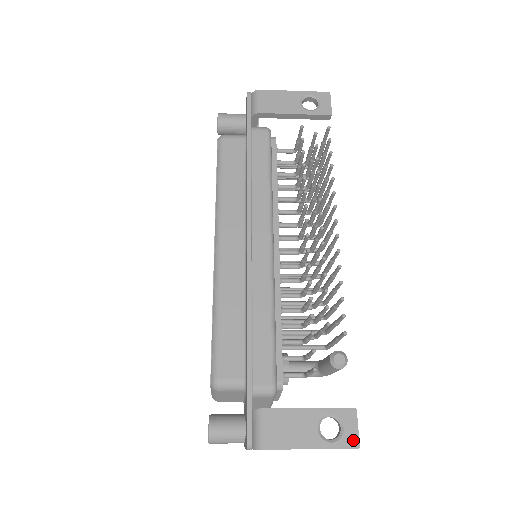
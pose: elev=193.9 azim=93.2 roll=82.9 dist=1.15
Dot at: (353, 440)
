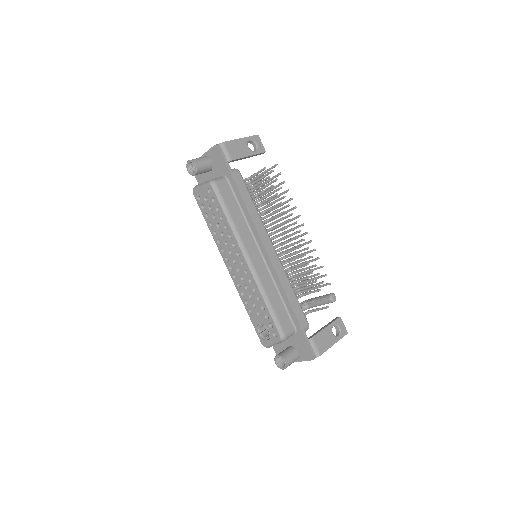
Dot at: (345, 331)
